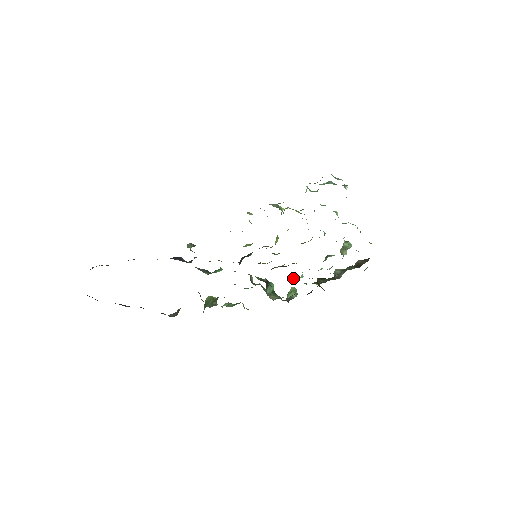
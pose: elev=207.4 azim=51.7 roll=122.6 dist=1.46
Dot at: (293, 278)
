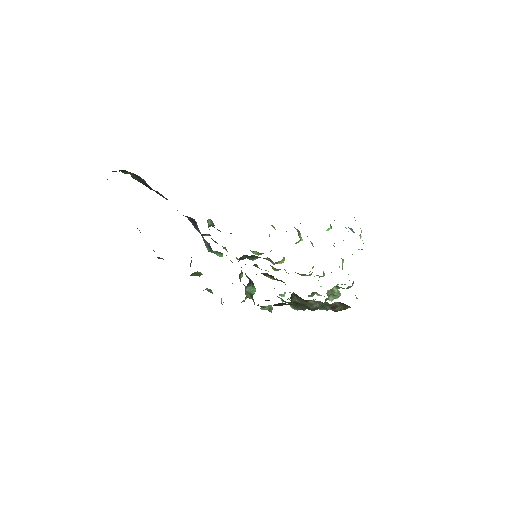
Dot at: occluded
